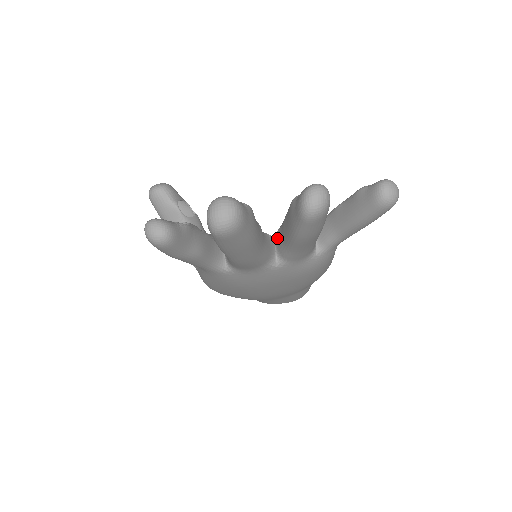
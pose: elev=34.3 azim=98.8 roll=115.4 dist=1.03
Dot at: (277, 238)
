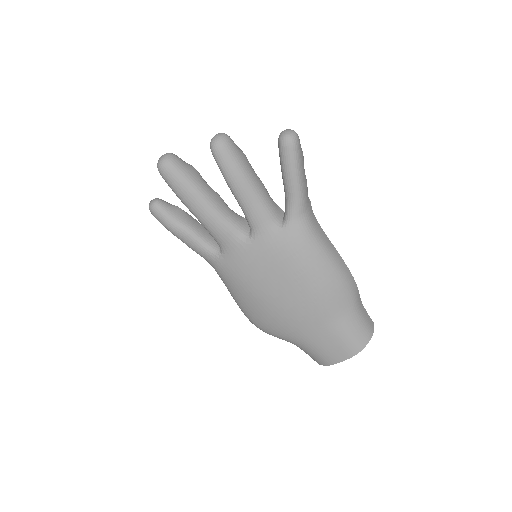
Dot at: occluded
